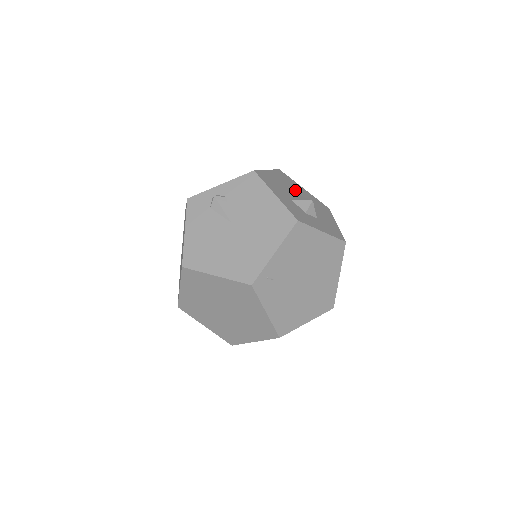
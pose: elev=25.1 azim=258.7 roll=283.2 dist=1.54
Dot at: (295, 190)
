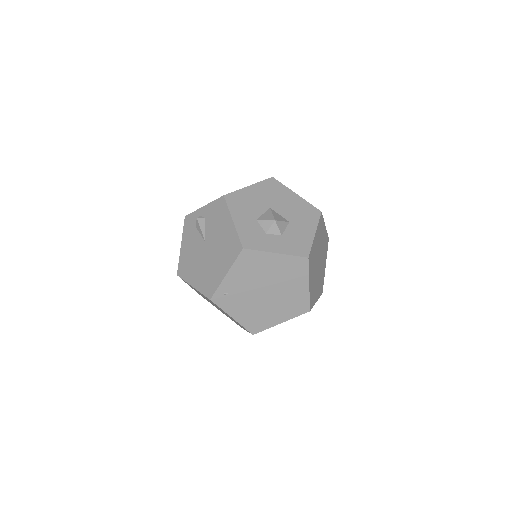
Dot at: (276, 202)
